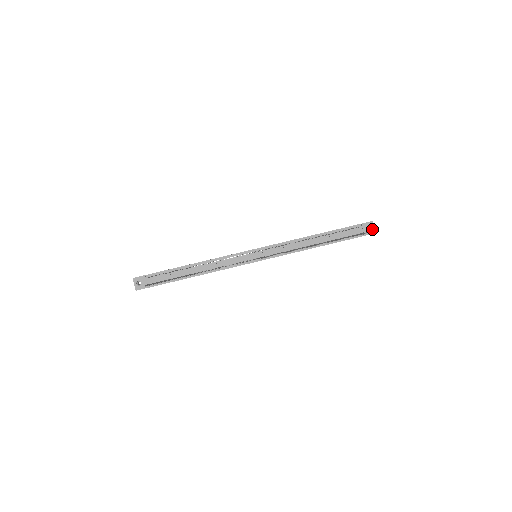
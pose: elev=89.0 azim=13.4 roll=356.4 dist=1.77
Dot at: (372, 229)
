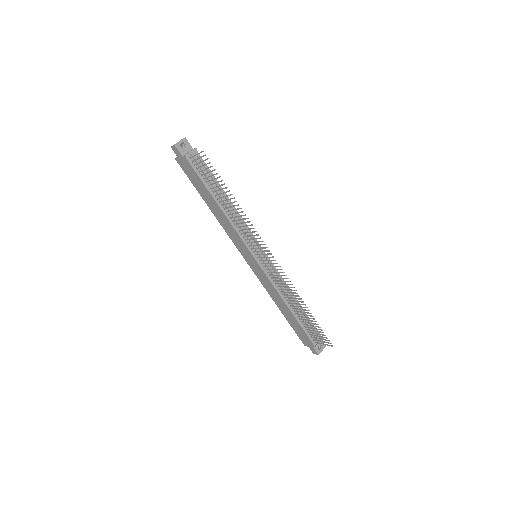
Dot at: (320, 350)
